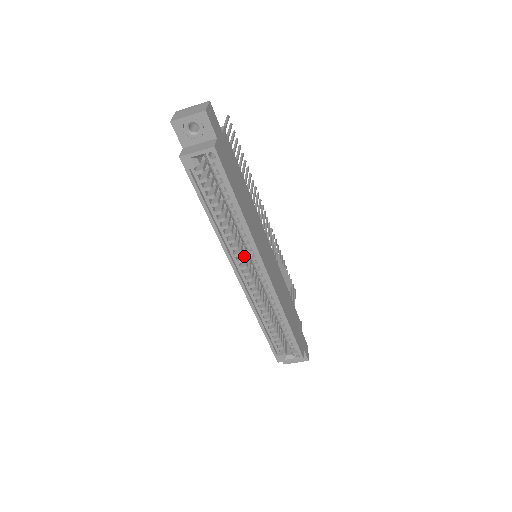
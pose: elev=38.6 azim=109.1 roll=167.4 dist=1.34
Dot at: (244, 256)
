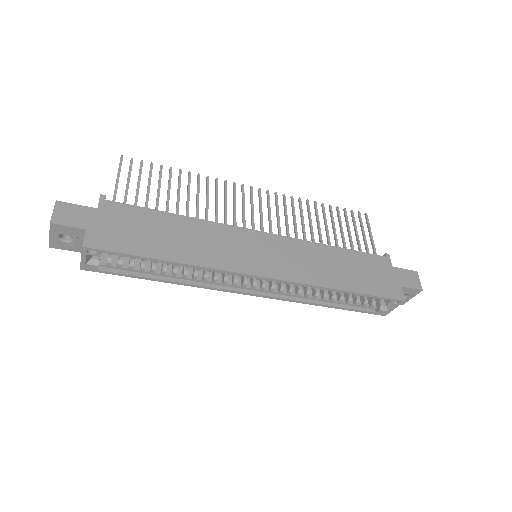
Dot at: (235, 275)
